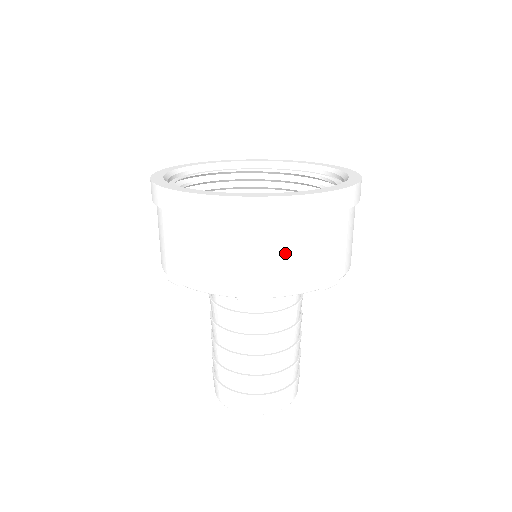
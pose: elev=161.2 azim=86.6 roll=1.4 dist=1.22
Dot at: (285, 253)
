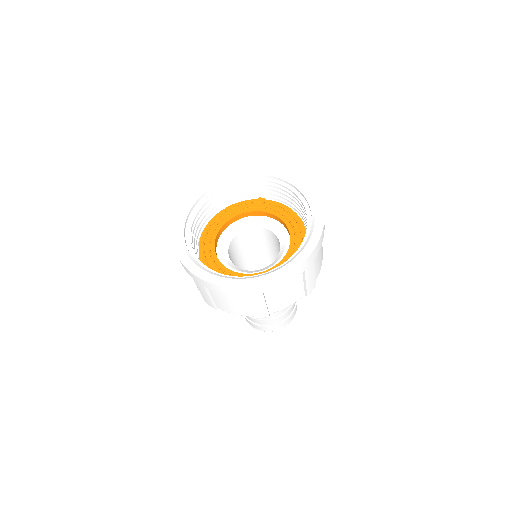
Dot at: (224, 300)
